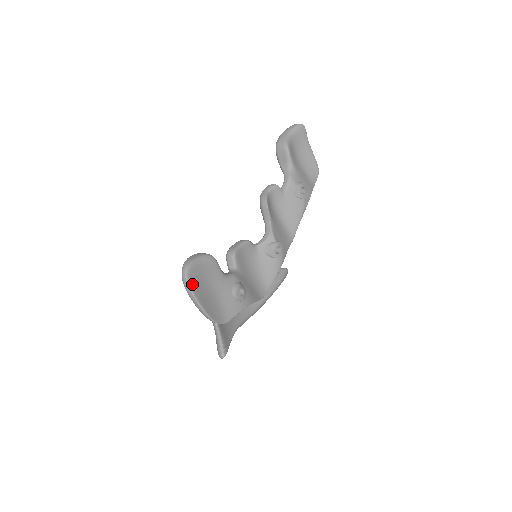
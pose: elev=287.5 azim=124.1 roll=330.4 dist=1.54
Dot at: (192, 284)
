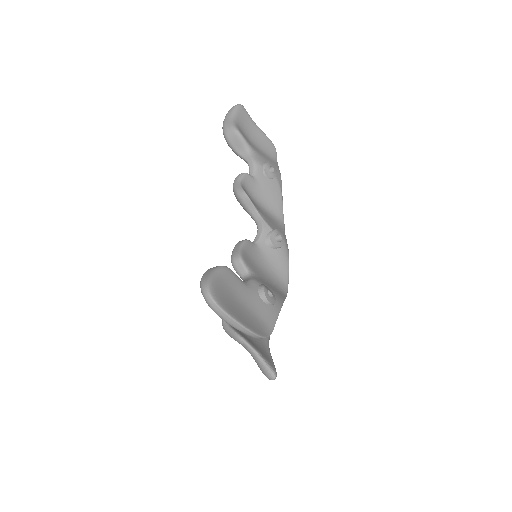
Dot at: (222, 304)
